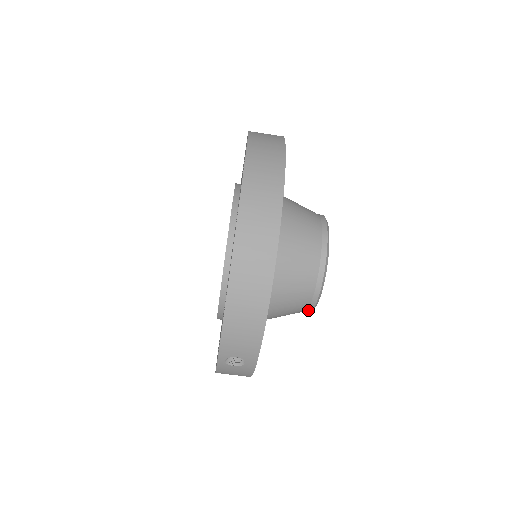
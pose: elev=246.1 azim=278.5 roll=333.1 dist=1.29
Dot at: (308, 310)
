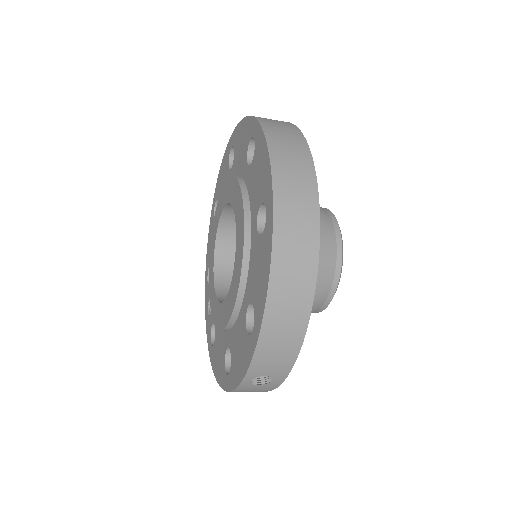
Dot at: (317, 311)
